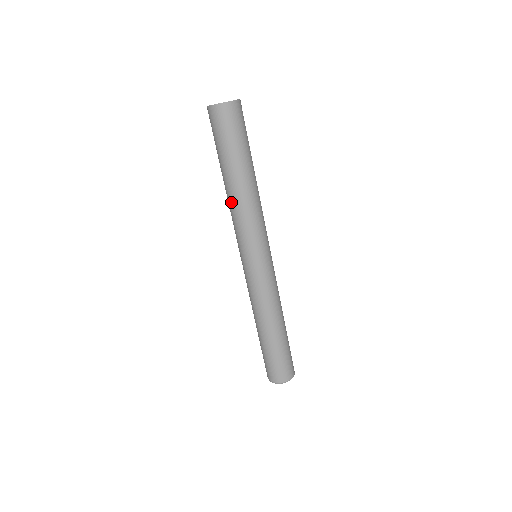
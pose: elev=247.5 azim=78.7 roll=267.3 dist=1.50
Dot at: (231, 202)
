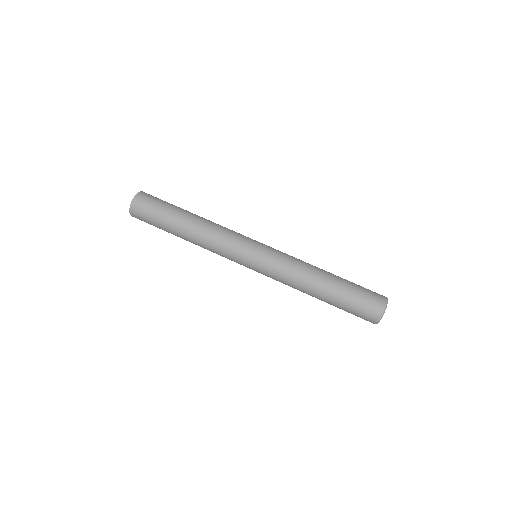
Dot at: (200, 239)
